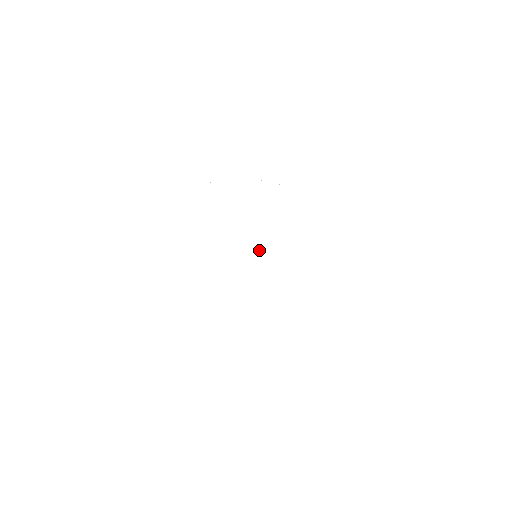
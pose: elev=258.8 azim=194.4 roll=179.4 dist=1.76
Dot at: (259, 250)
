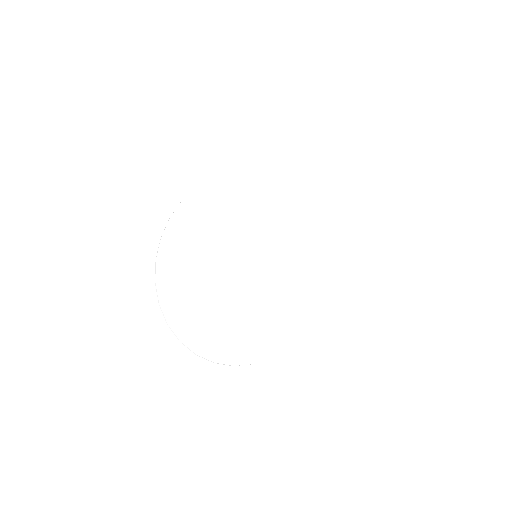
Dot at: (252, 249)
